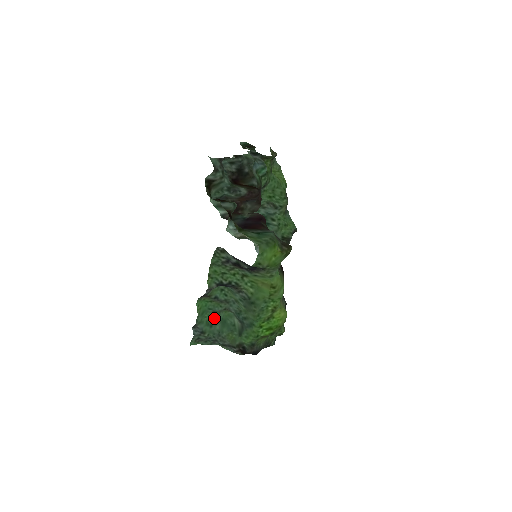
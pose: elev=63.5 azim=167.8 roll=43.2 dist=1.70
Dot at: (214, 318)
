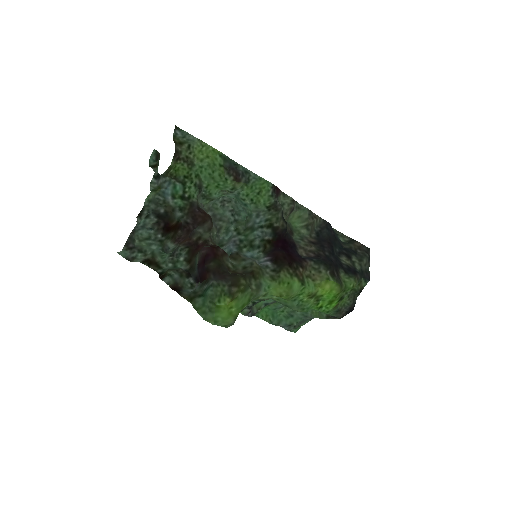
Dot at: (287, 310)
